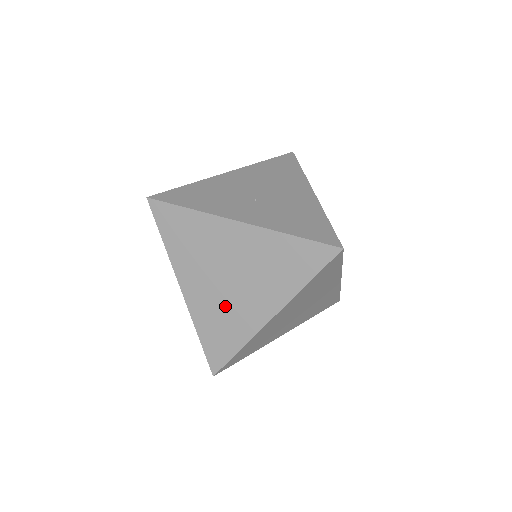
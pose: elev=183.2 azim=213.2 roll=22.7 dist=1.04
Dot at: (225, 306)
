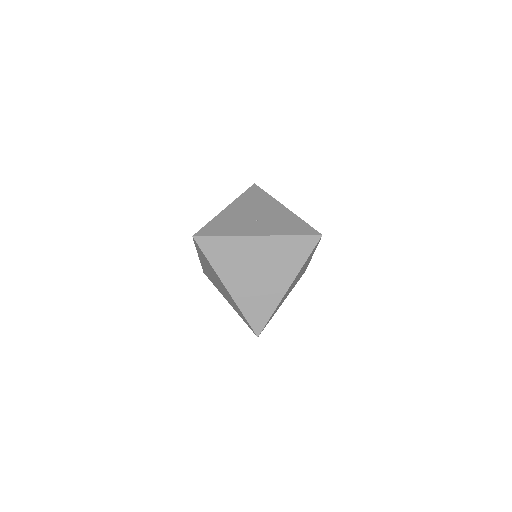
Dot at: (258, 290)
